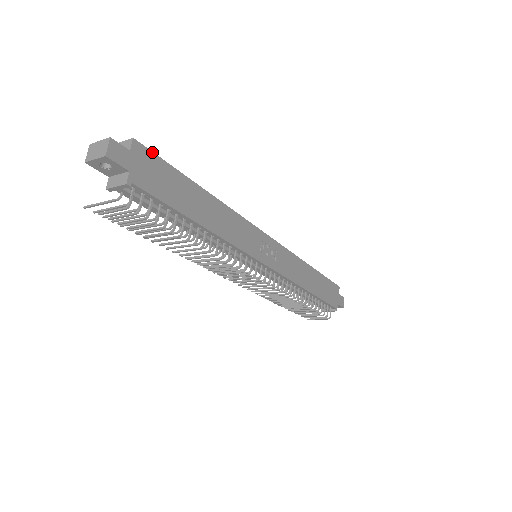
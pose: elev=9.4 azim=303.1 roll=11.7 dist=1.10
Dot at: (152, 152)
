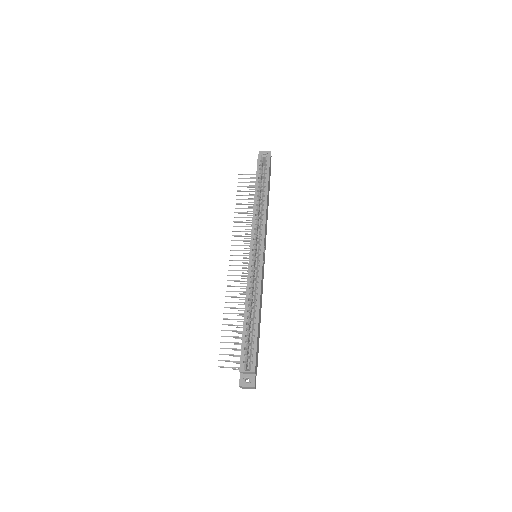
Dot at: (256, 359)
